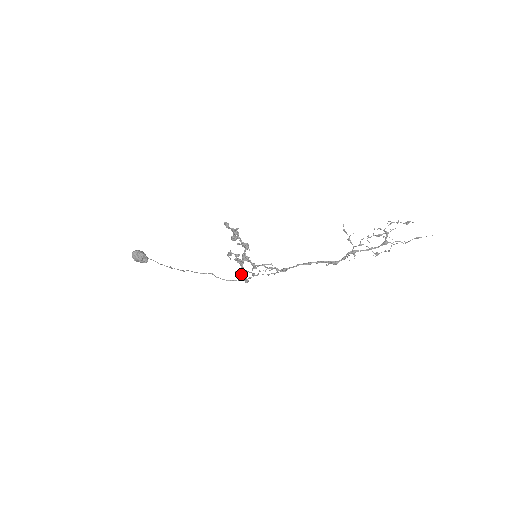
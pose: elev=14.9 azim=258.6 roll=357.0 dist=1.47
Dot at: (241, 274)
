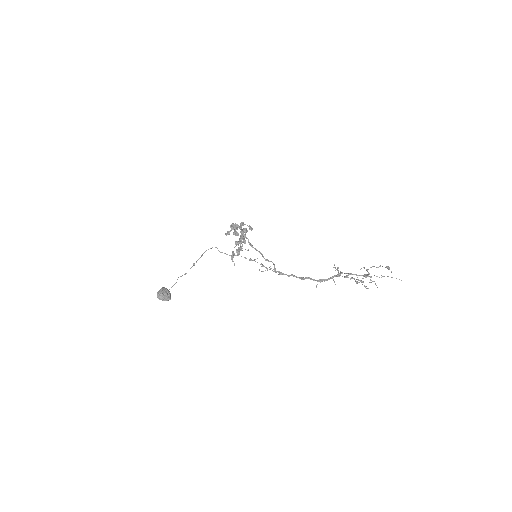
Dot at: (241, 249)
